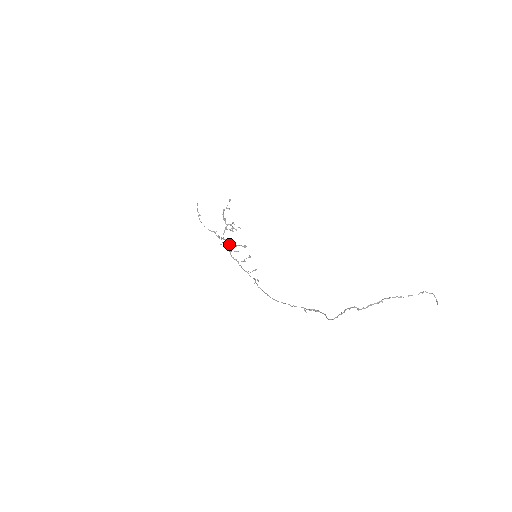
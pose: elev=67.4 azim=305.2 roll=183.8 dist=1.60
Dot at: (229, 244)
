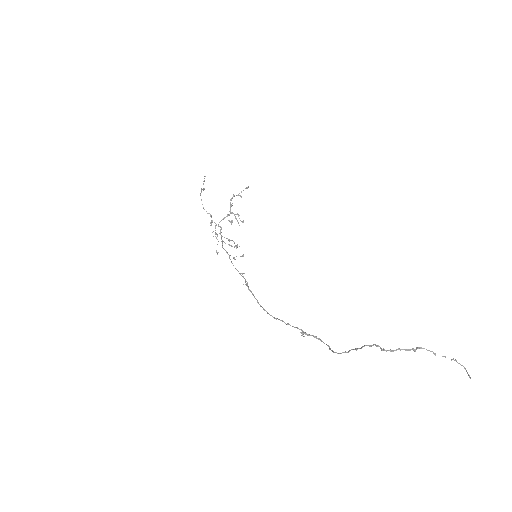
Dot at: occluded
